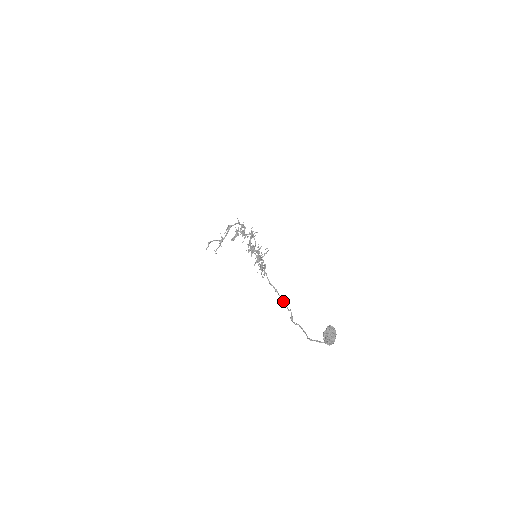
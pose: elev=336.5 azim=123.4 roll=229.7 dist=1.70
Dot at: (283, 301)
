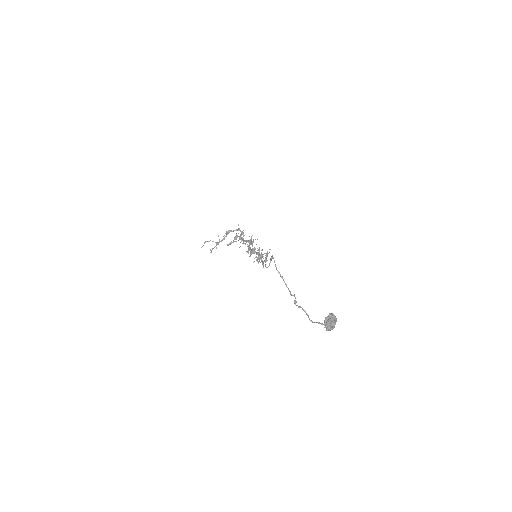
Dot at: (287, 287)
